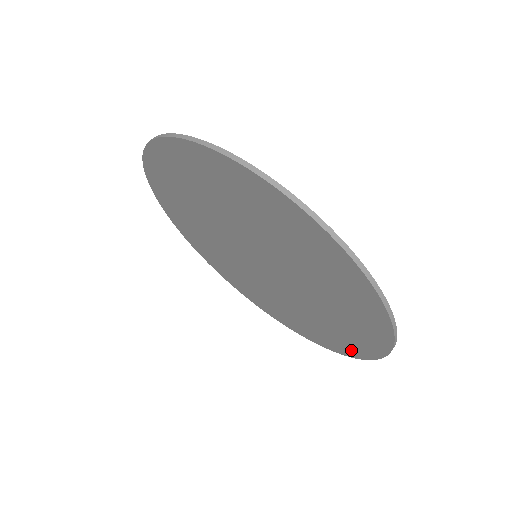
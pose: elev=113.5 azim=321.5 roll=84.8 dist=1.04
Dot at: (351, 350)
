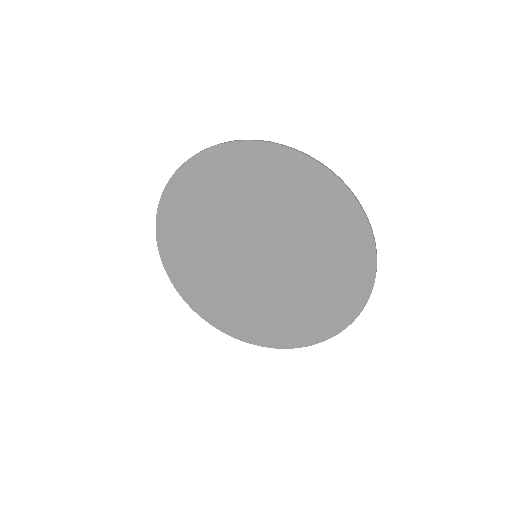
Dot at: (362, 281)
